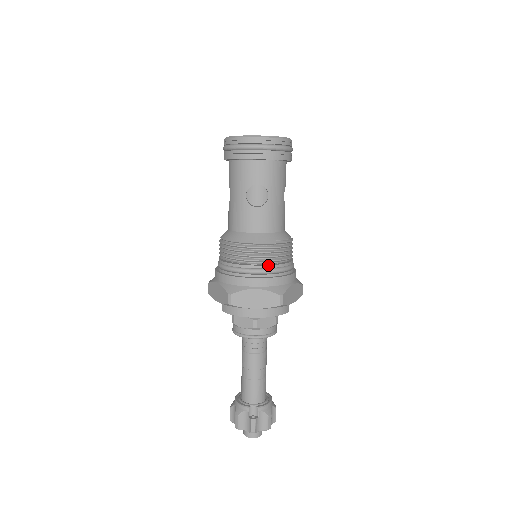
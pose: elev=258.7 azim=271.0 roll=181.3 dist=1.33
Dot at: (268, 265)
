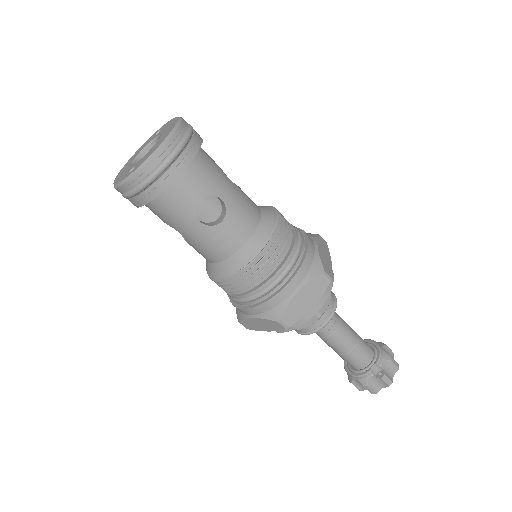
Dot at: (285, 260)
